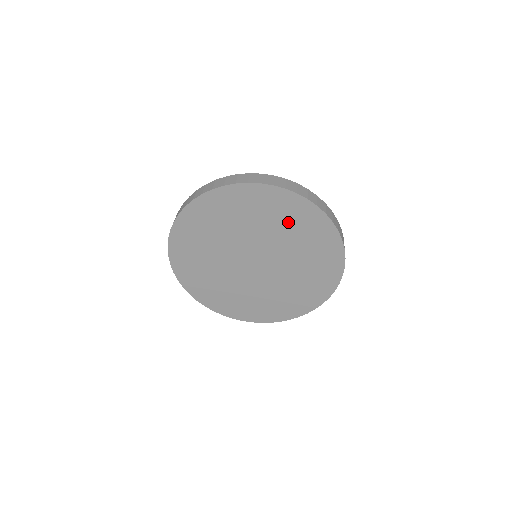
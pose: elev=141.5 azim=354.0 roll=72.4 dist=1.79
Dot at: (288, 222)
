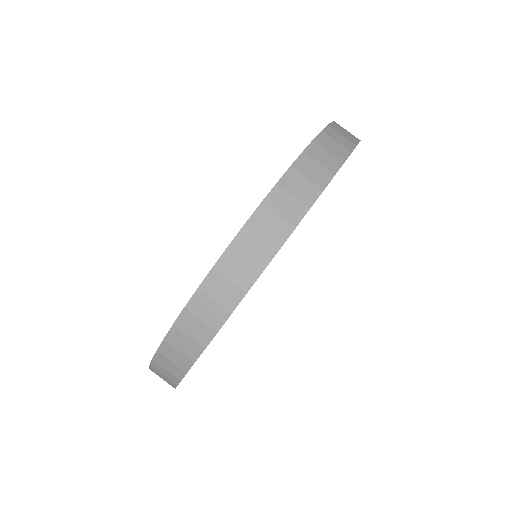
Dot at: occluded
